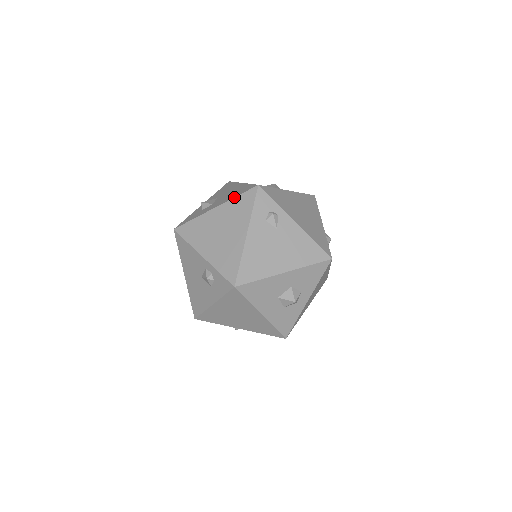
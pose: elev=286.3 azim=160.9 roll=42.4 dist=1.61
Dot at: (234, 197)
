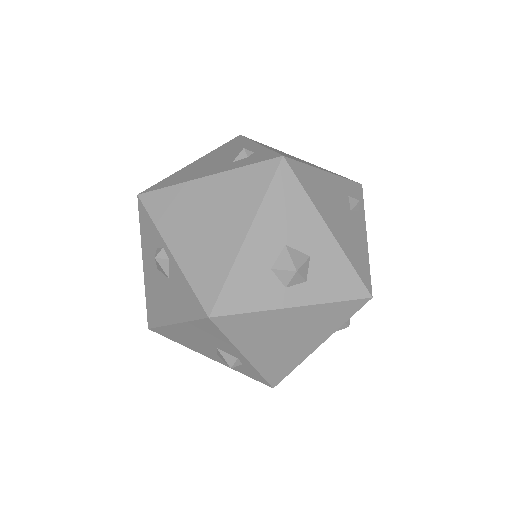
Dot at: occluded
